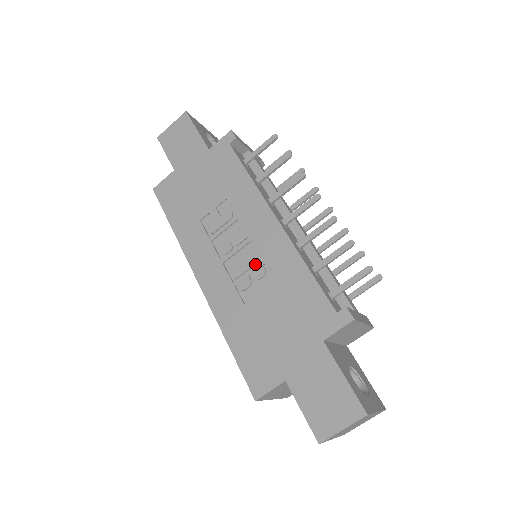
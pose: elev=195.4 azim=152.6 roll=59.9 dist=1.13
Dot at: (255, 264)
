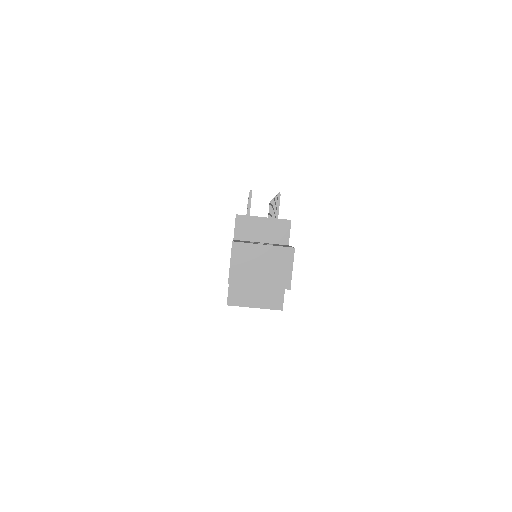
Dot at: occluded
